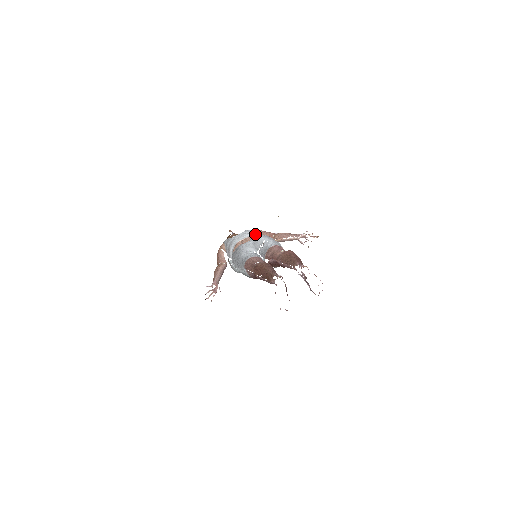
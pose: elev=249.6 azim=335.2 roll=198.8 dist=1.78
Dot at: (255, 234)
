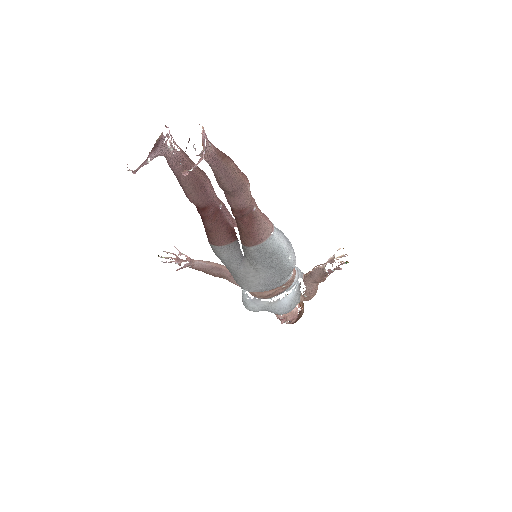
Dot at: (299, 270)
